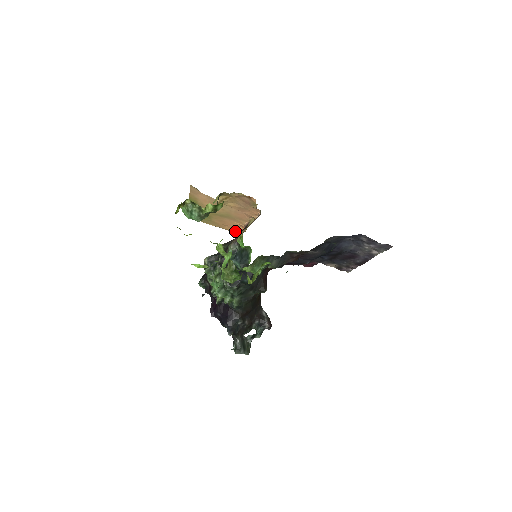
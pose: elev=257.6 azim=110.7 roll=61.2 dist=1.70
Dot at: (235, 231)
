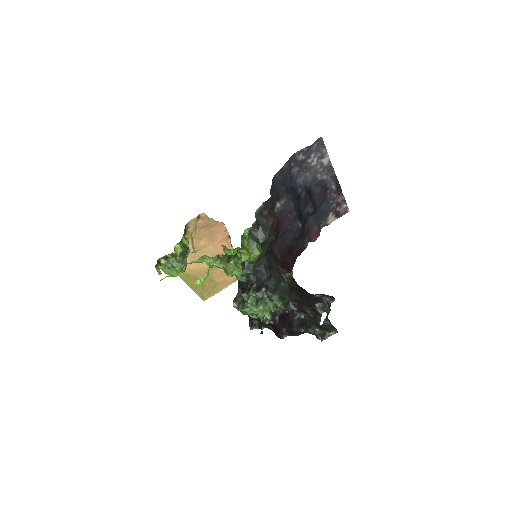
Dot at: occluded
